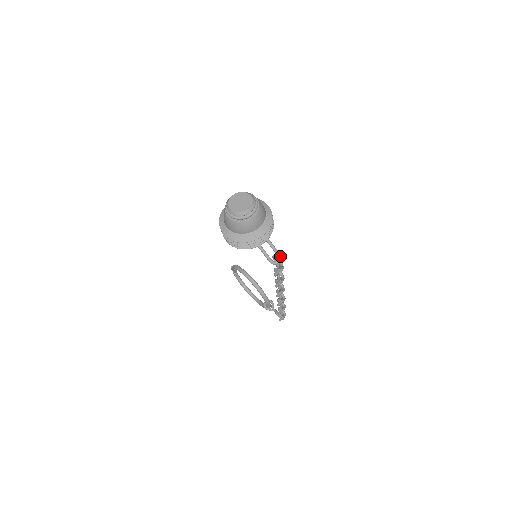
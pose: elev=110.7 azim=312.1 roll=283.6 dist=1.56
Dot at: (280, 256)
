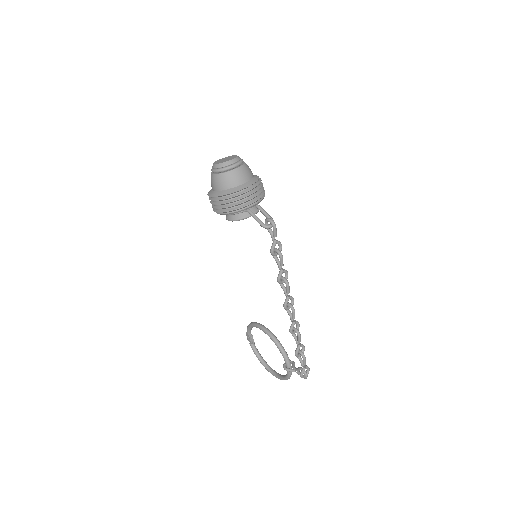
Dot at: (273, 220)
